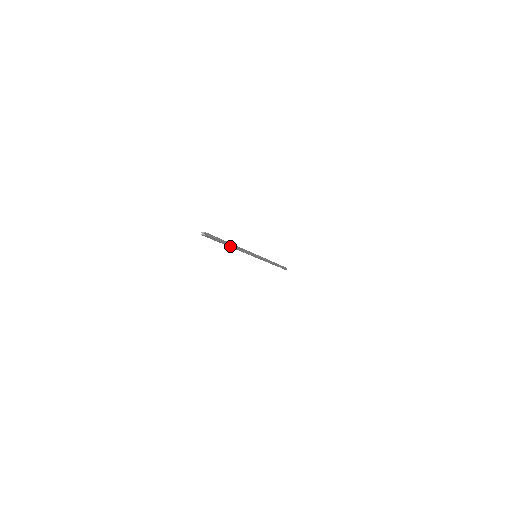
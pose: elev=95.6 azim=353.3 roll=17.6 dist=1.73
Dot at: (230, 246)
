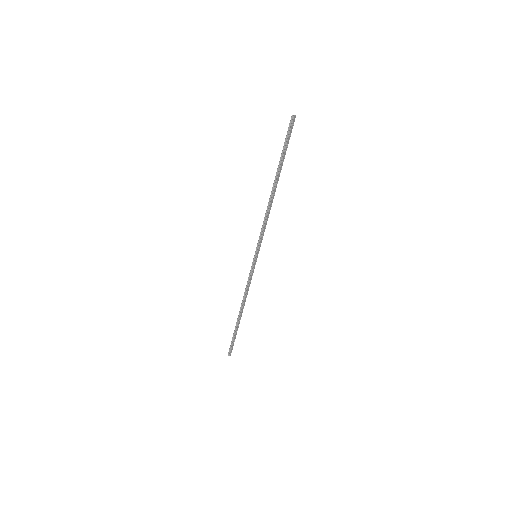
Dot at: (277, 183)
